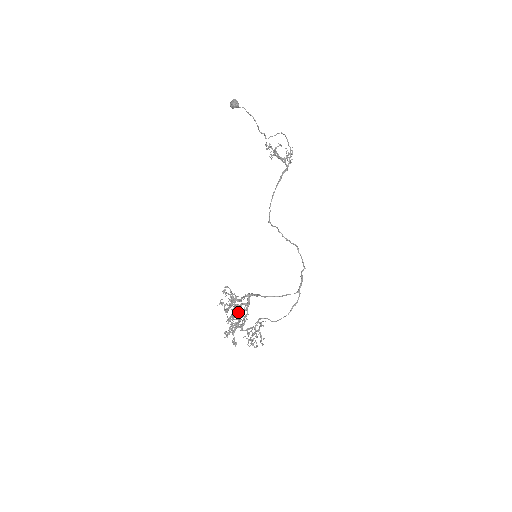
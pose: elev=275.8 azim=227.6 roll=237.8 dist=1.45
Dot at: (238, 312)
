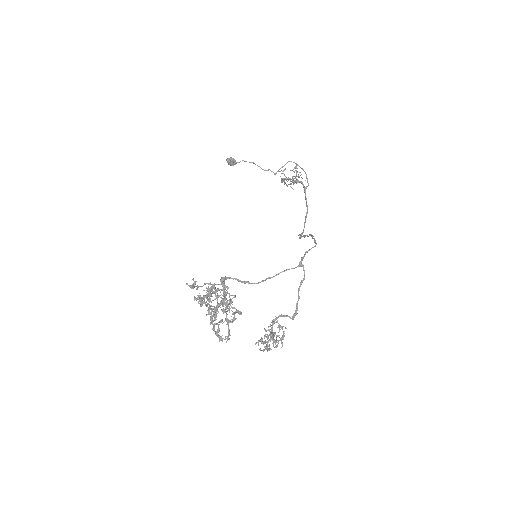
Dot at: (238, 313)
